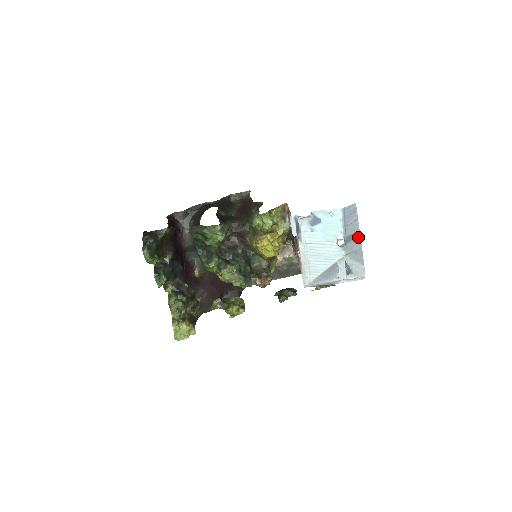
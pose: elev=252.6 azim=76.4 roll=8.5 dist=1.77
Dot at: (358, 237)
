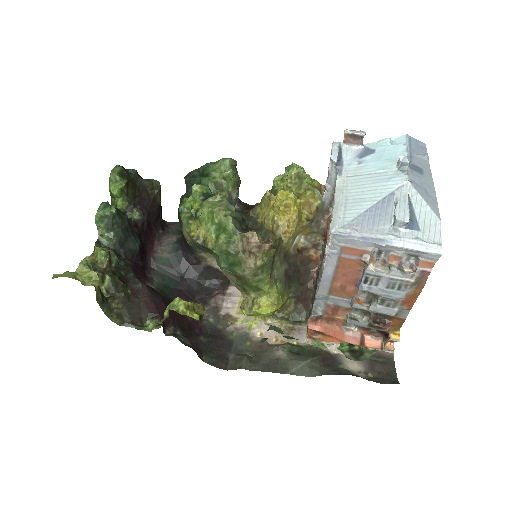
Dot at: (429, 178)
